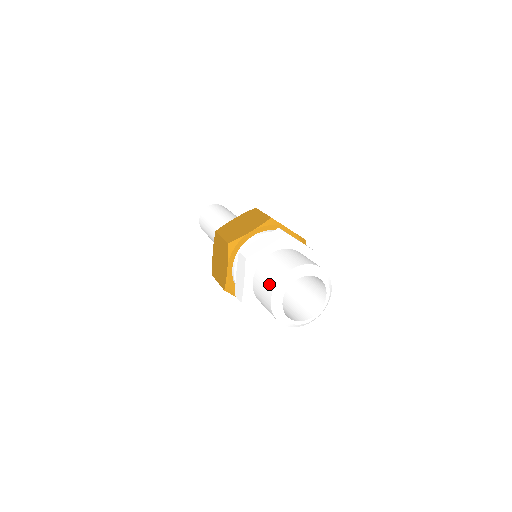
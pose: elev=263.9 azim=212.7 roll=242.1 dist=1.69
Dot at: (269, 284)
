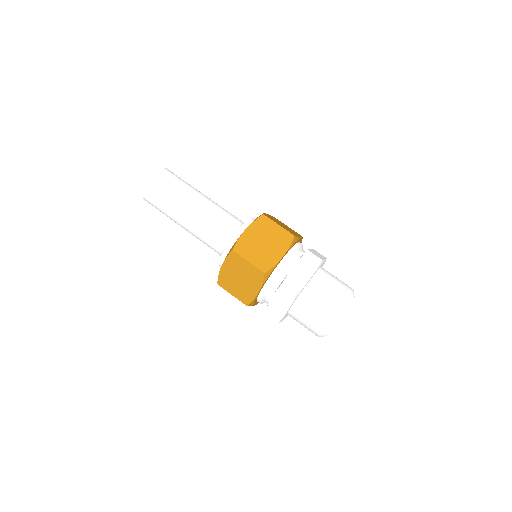
Dot at: (322, 317)
